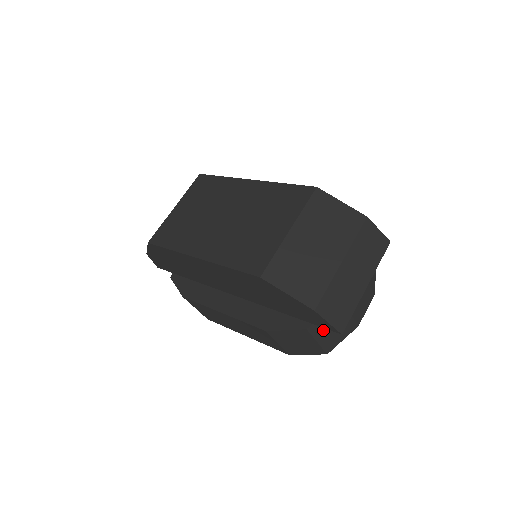
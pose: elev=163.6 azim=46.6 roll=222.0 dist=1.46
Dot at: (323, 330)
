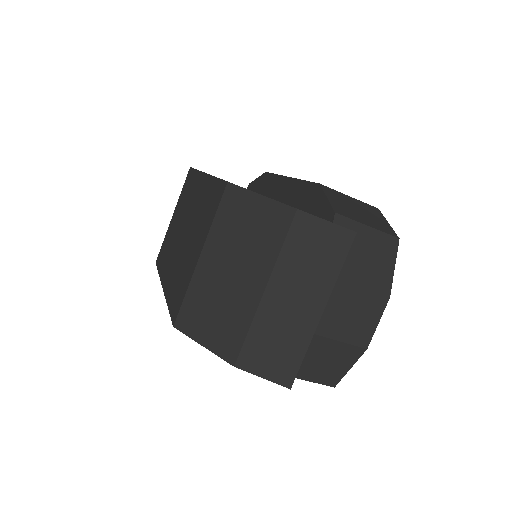
Dot at: (301, 366)
